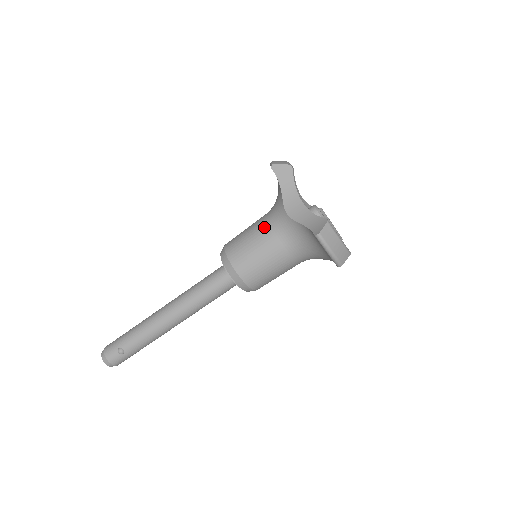
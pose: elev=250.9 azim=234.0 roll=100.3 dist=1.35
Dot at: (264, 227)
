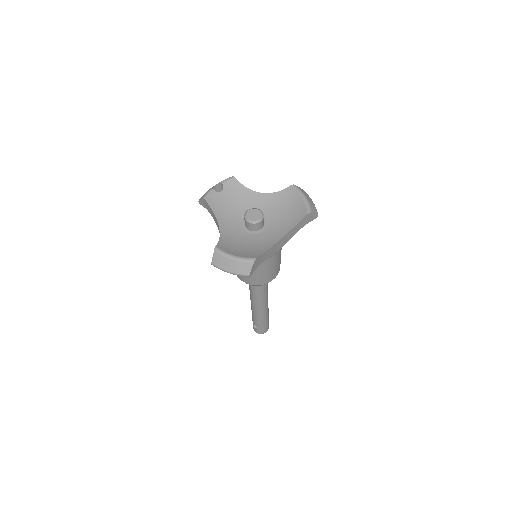
Dot at: occluded
